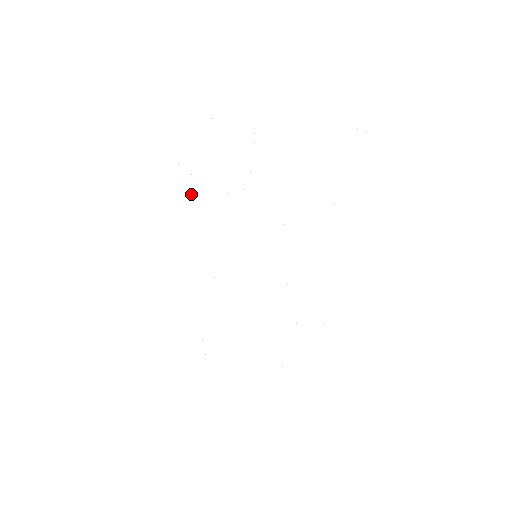
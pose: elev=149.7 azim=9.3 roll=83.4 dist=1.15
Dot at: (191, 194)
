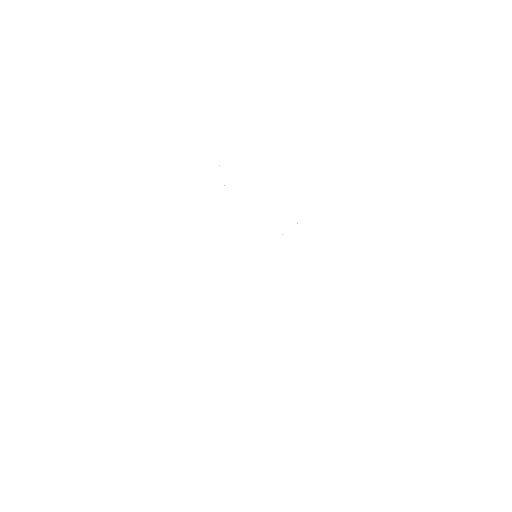
Dot at: occluded
